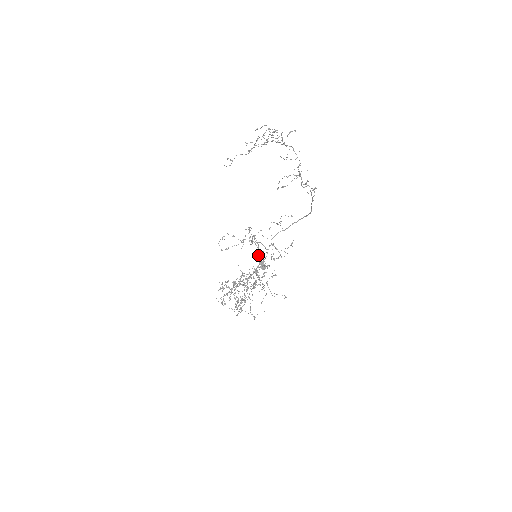
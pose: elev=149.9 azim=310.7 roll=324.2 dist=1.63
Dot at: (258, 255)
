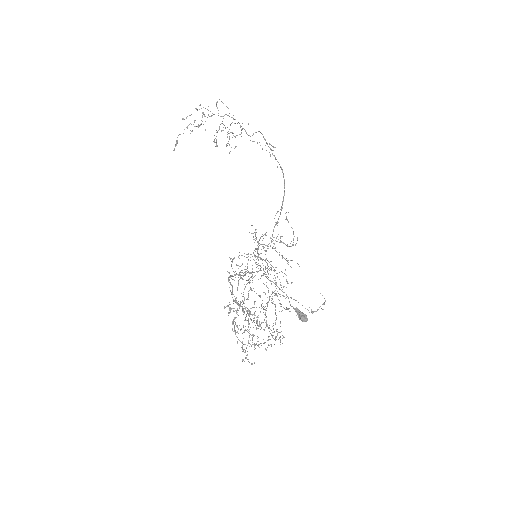
Dot at: occluded
